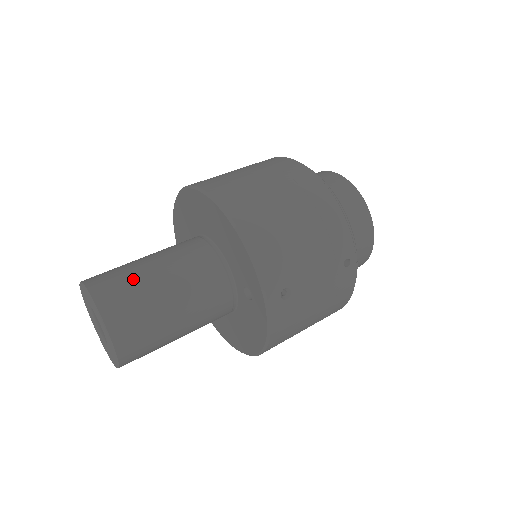
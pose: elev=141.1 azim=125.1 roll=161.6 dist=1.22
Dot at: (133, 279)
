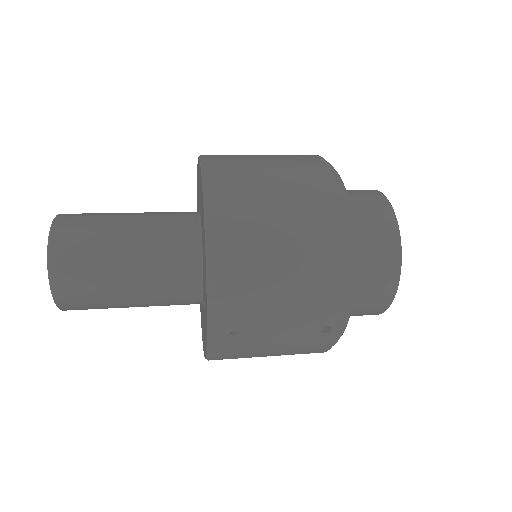
Dot at: (97, 243)
